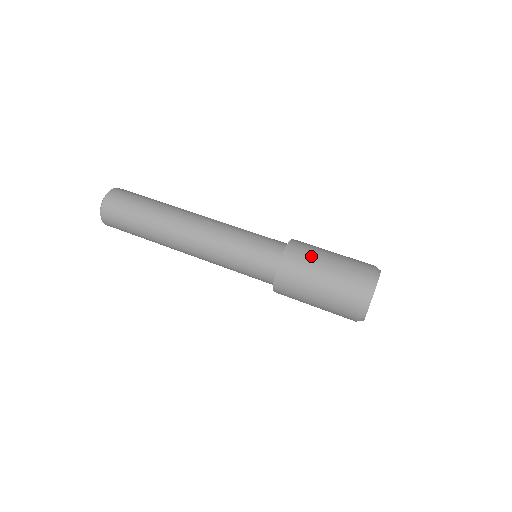
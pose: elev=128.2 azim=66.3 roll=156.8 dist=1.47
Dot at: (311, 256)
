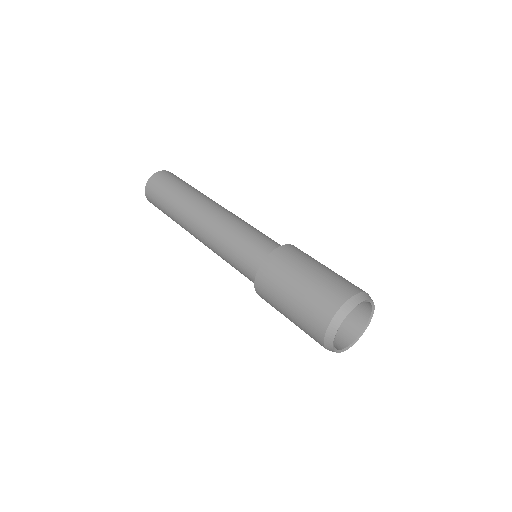
Dot at: (283, 277)
